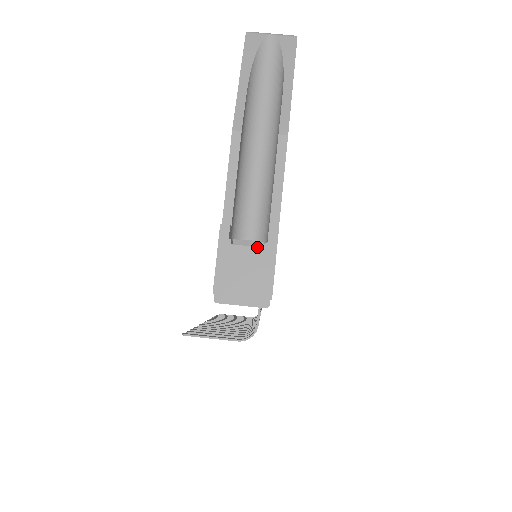
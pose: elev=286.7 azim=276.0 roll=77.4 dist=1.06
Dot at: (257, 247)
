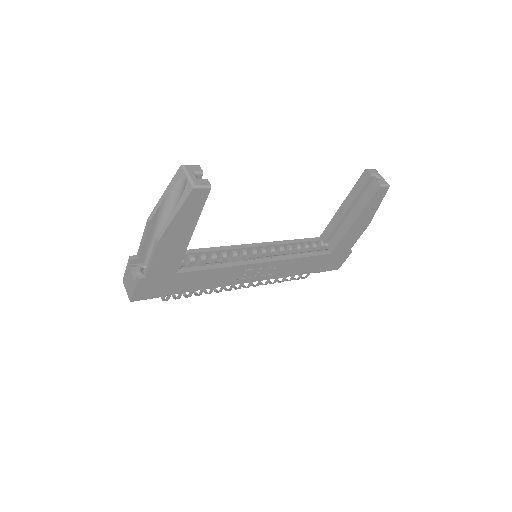
Dot at: (133, 277)
